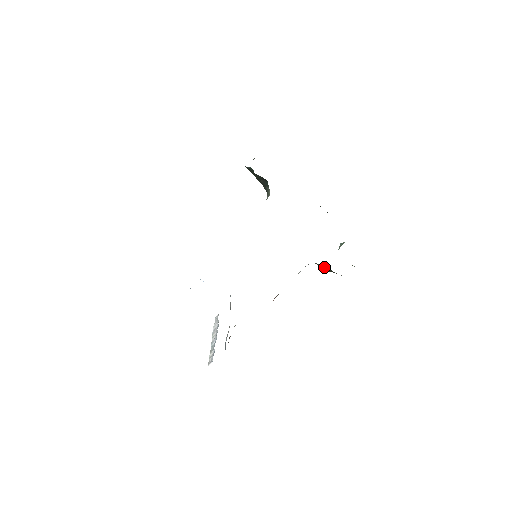
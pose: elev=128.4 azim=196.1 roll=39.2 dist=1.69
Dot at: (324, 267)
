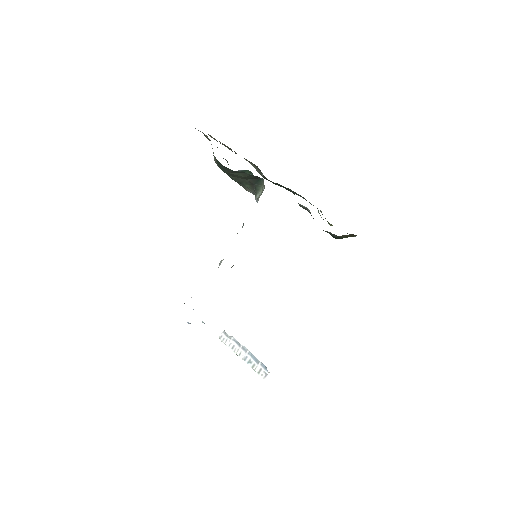
Dot at: (347, 236)
